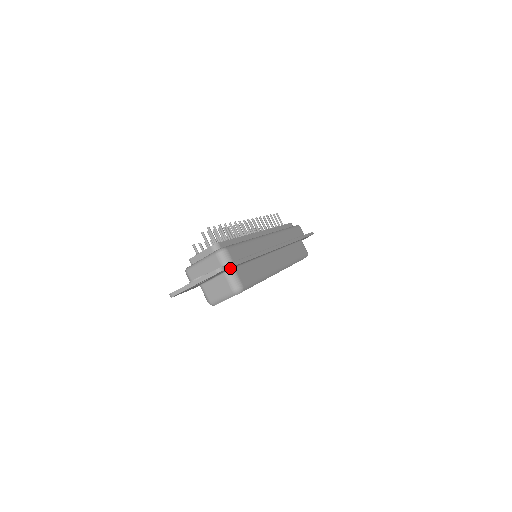
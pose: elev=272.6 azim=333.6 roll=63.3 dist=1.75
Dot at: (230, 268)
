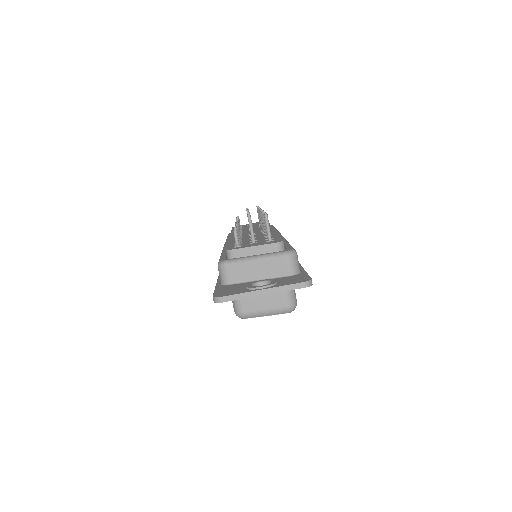
Dot at: occluded
